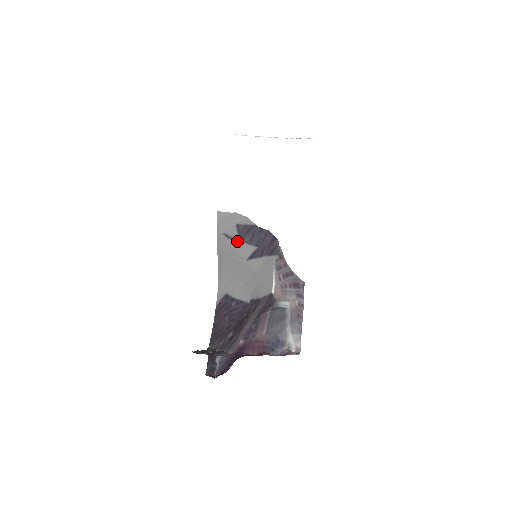
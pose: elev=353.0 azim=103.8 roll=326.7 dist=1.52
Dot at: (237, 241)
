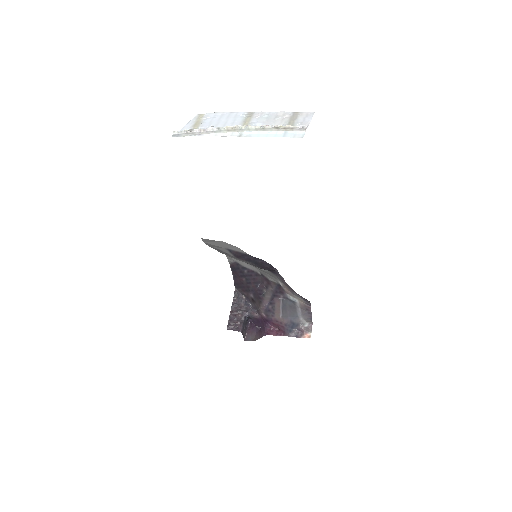
Dot at: (233, 257)
